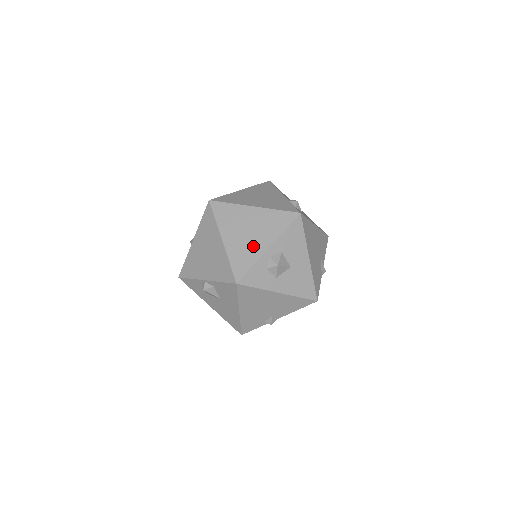
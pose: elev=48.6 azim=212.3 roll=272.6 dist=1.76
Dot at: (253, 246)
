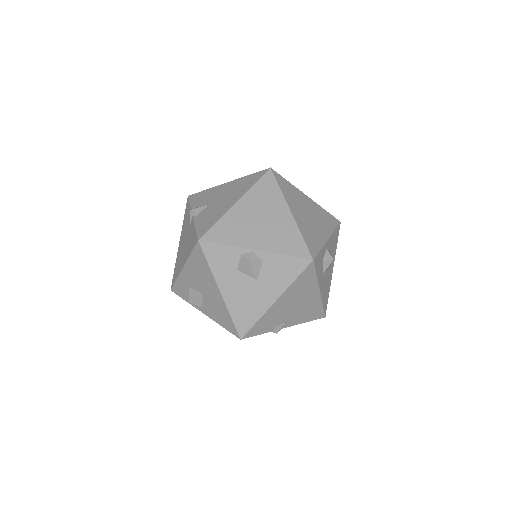
Dot at: (317, 231)
